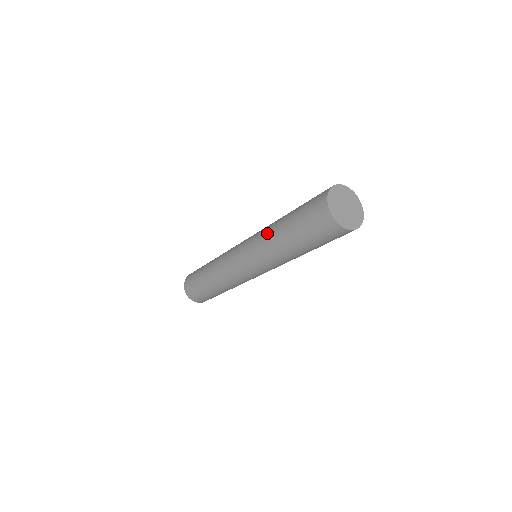
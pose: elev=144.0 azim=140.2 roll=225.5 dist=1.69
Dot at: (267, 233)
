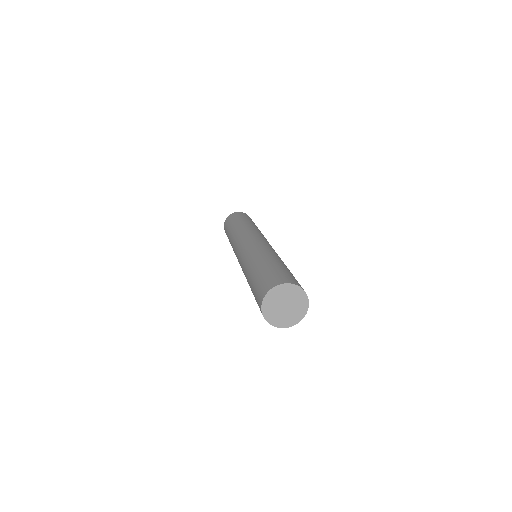
Dot at: (252, 257)
